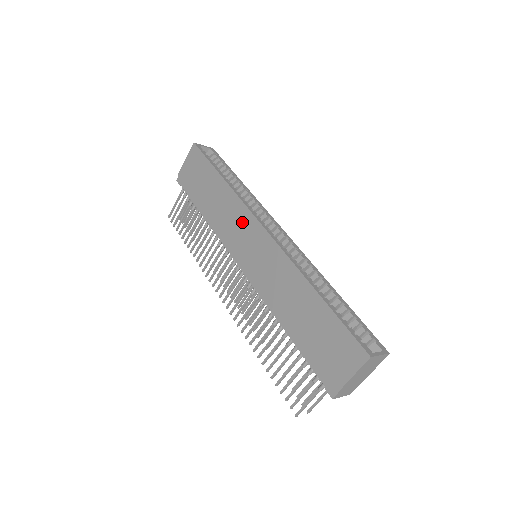
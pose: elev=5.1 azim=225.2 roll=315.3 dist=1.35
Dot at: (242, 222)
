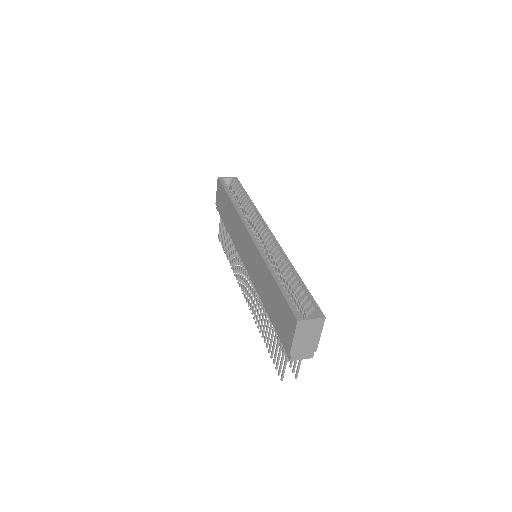
Dot at: (240, 231)
